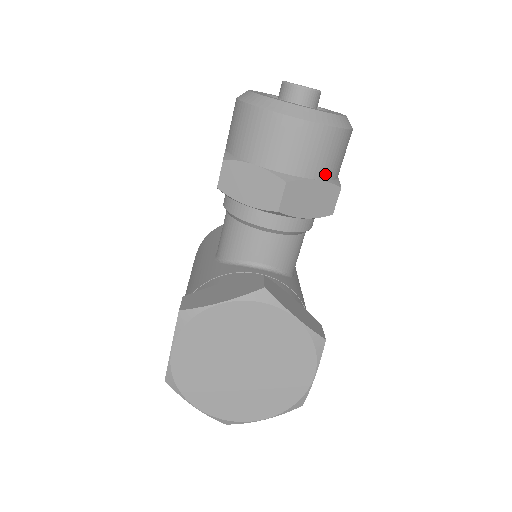
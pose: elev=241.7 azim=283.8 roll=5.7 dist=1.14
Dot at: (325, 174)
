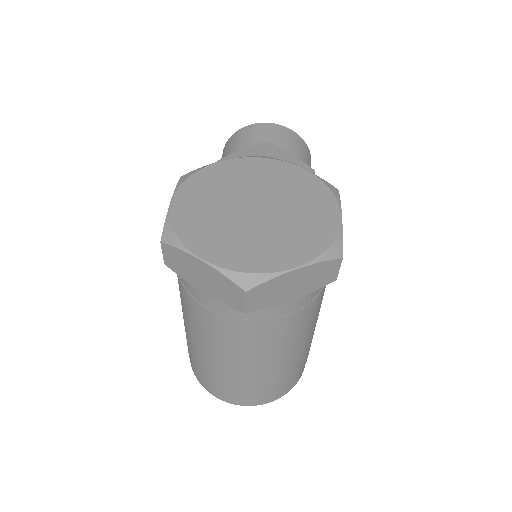
Dot at: (297, 155)
